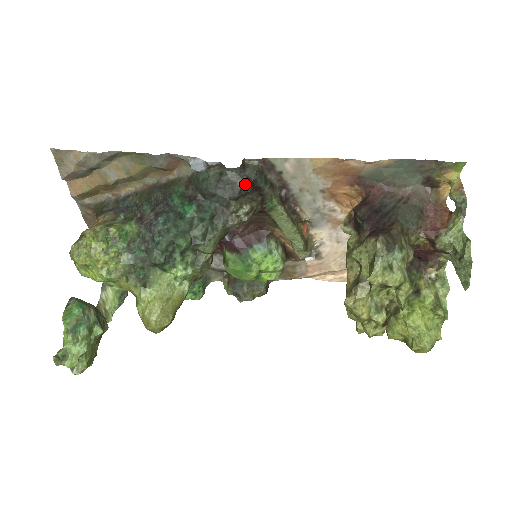
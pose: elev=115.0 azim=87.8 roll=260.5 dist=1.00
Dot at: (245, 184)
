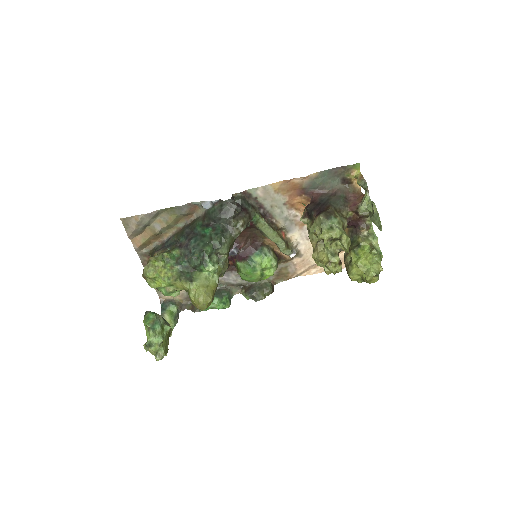
Dot at: (236, 207)
